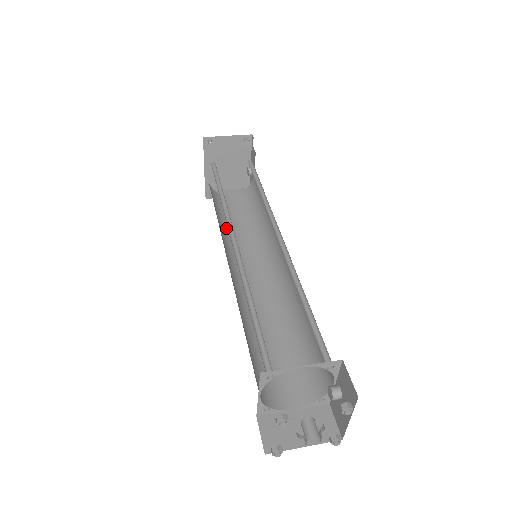
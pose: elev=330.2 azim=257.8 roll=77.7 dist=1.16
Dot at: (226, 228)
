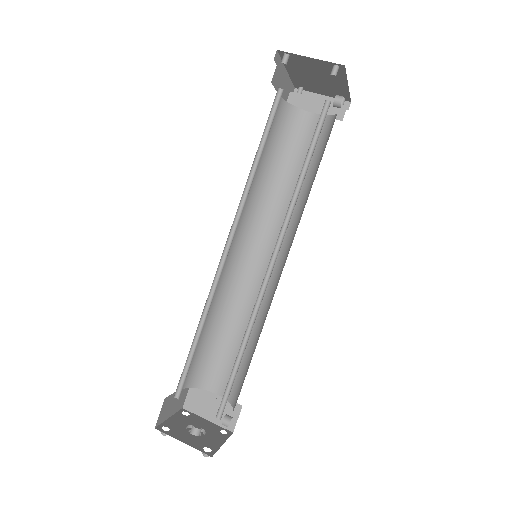
Dot at: (270, 178)
